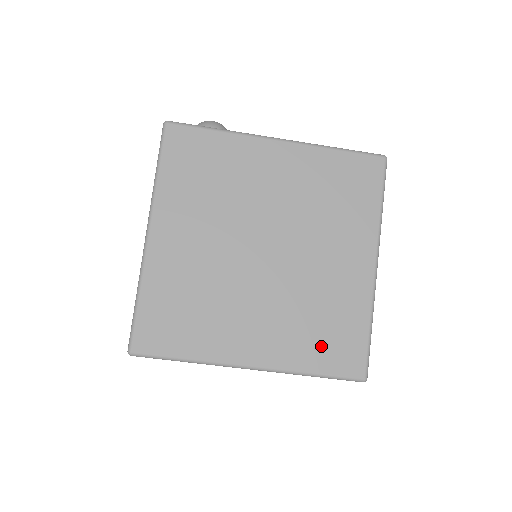
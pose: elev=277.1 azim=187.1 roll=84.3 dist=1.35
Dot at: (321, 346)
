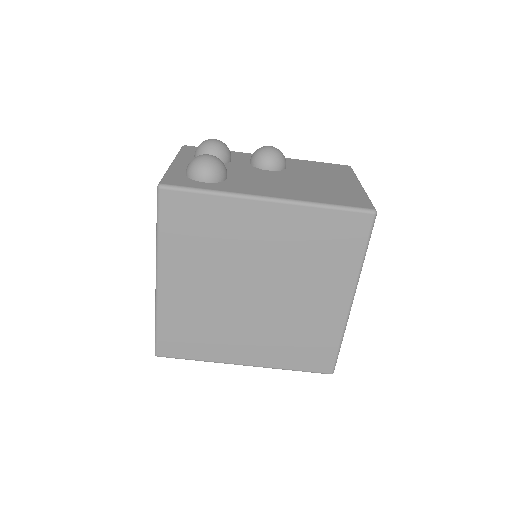
Dot at: (299, 354)
